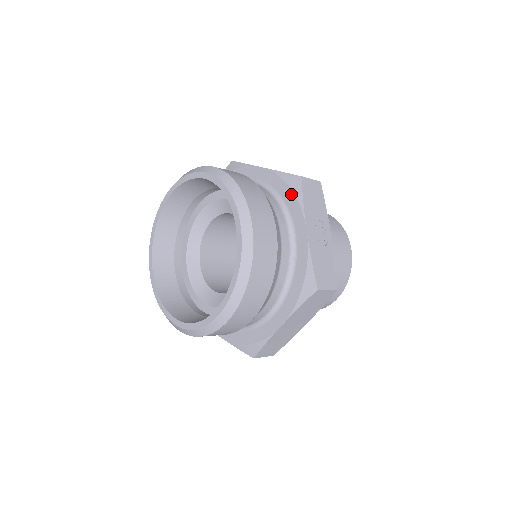
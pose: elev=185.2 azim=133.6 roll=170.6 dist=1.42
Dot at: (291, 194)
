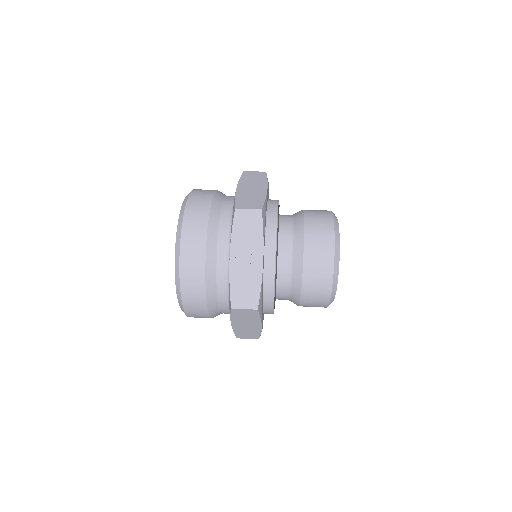
Dot at: occluded
